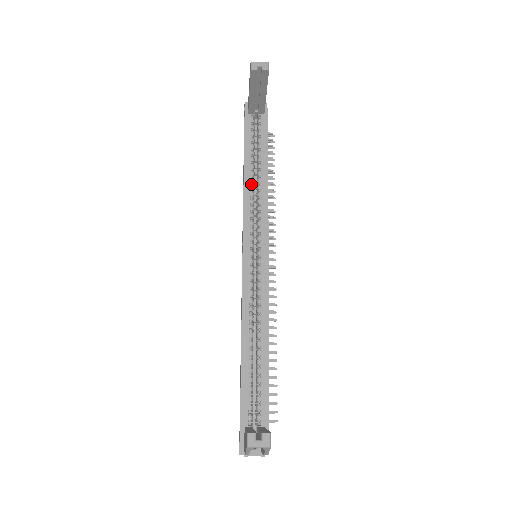
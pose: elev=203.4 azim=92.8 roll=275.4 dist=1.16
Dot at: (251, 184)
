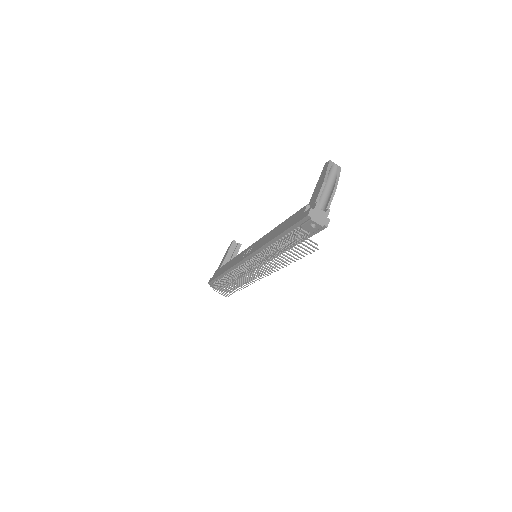
Dot at: occluded
